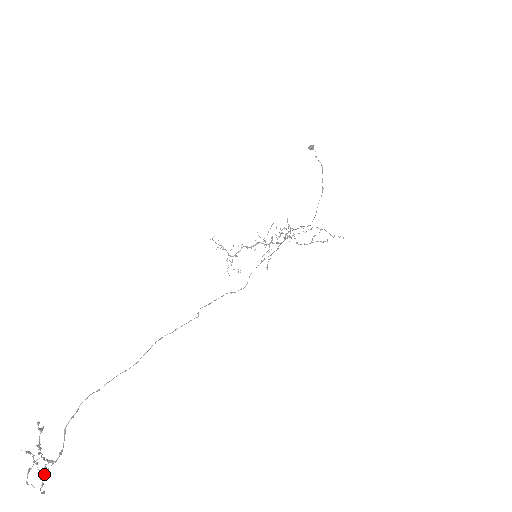
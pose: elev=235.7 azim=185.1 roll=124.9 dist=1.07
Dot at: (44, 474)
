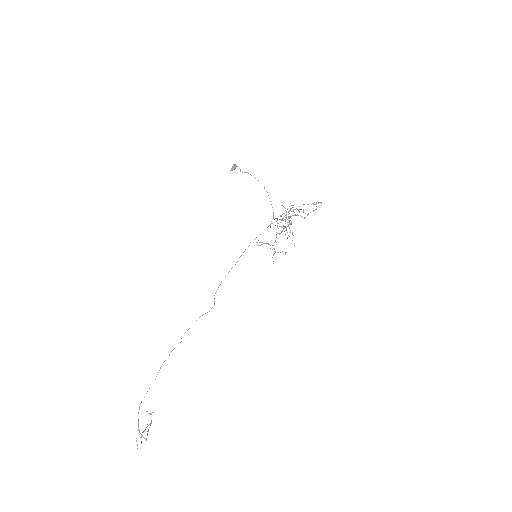
Dot at: (136, 440)
